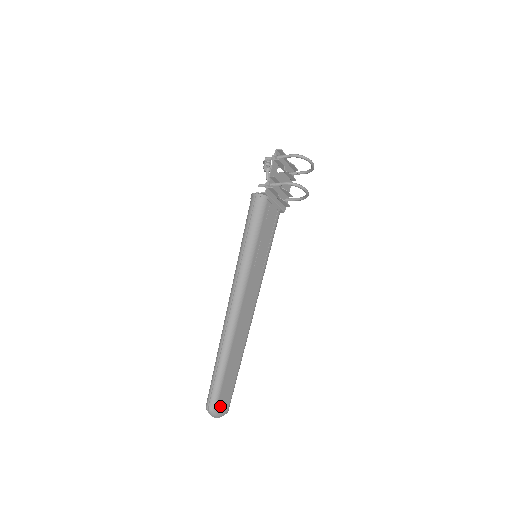
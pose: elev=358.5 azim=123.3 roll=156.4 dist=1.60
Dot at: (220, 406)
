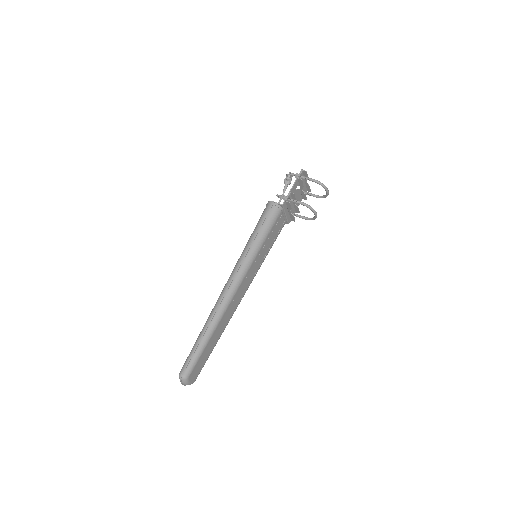
Dot at: (191, 377)
